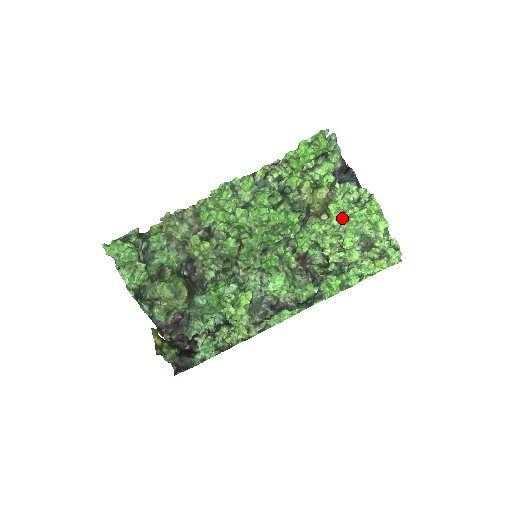
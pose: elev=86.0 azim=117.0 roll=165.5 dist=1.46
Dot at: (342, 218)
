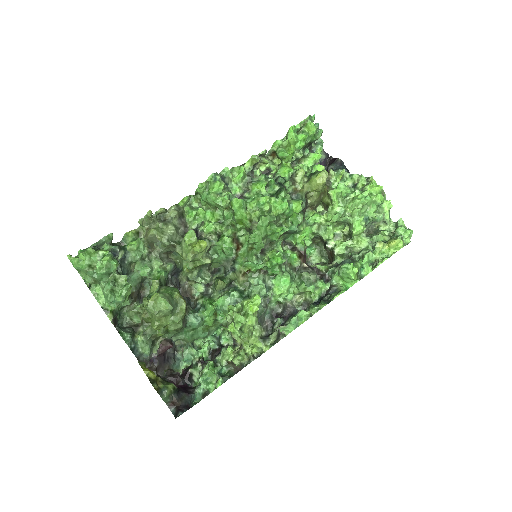
Dot at: (344, 204)
